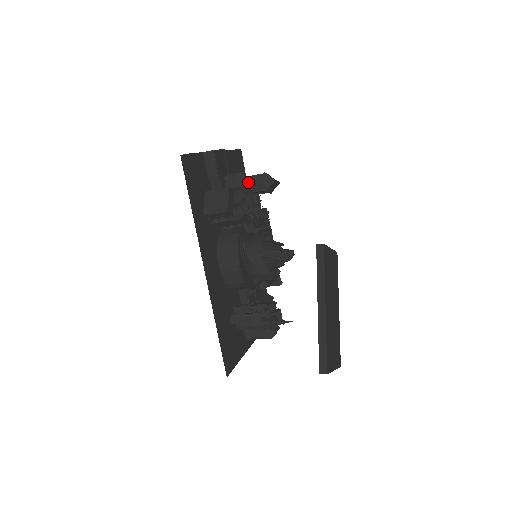
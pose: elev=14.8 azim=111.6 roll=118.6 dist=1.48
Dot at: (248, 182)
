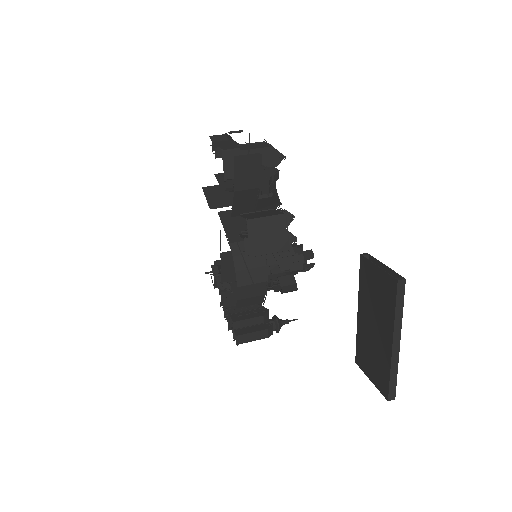
Dot at: occluded
